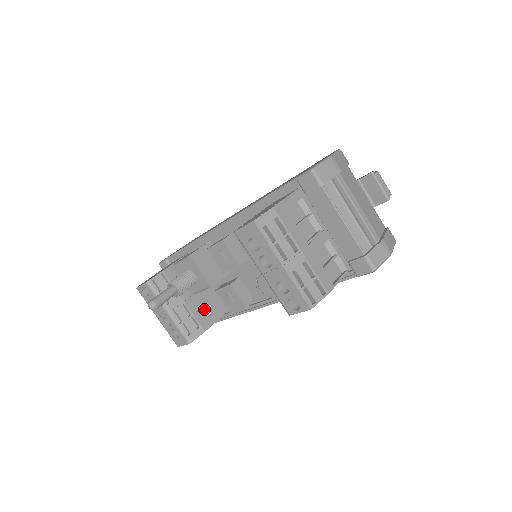
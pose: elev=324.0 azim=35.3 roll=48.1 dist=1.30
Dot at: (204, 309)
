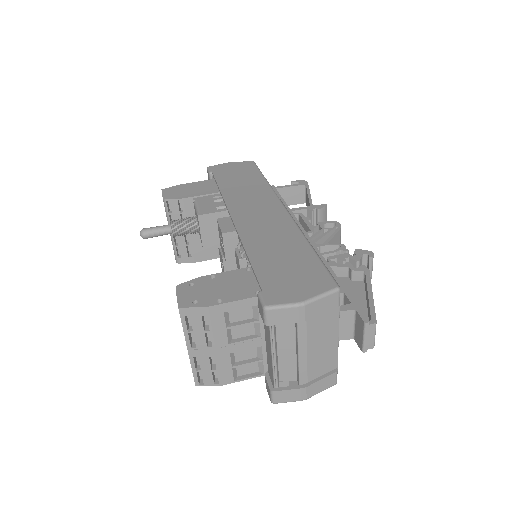
Dot at: occluded
